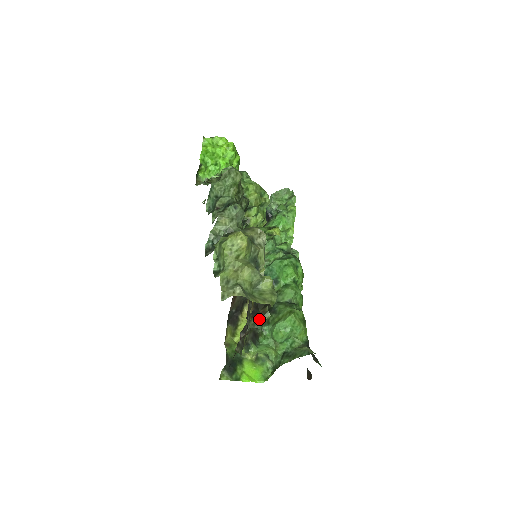
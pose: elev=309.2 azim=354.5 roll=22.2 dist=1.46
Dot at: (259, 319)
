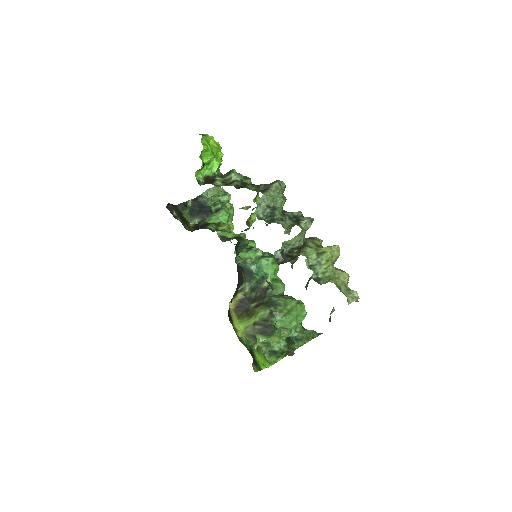
Dot at: (330, 314)
